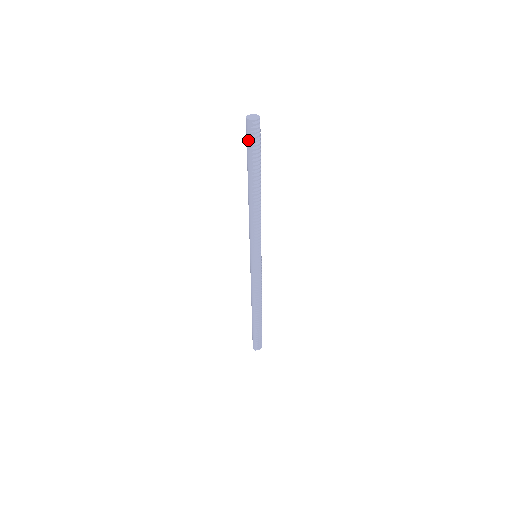
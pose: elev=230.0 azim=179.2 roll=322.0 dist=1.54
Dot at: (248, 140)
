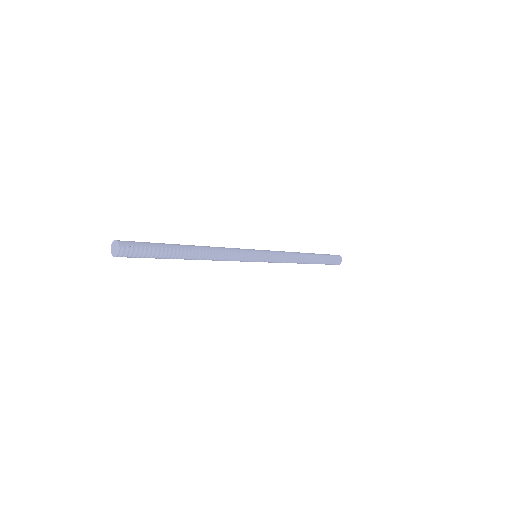
Dot at: (135, 257)
